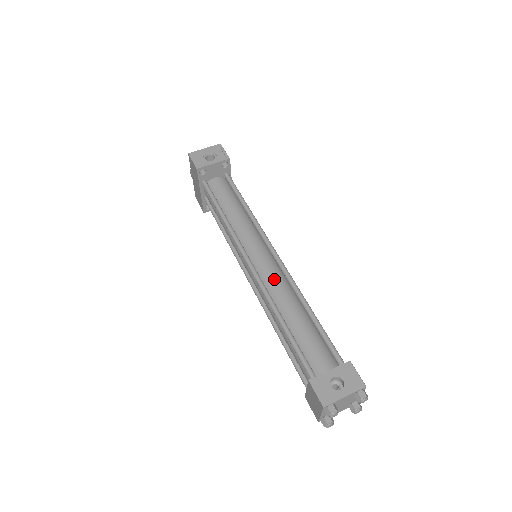
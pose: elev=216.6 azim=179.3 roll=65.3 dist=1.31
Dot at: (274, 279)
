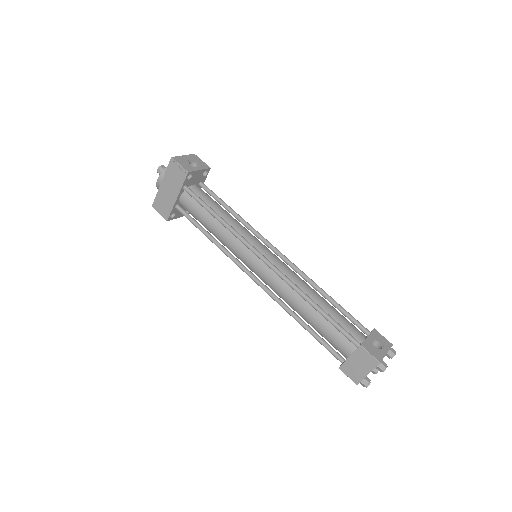
Dot at: (290, 272)
